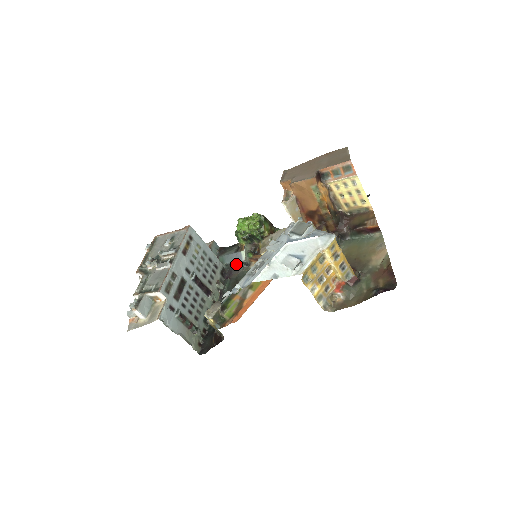
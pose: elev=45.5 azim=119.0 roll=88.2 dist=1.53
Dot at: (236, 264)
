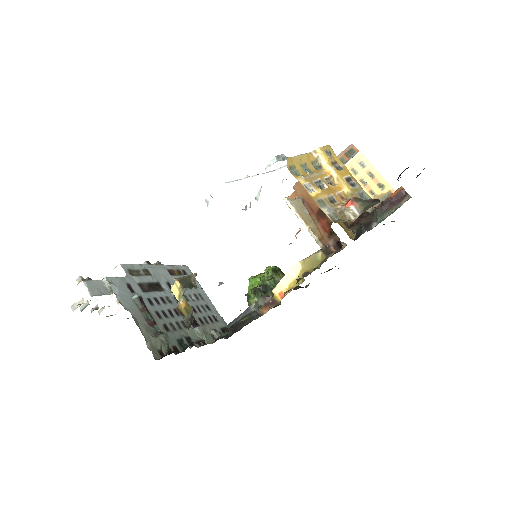
Dot at: (243, 319)
